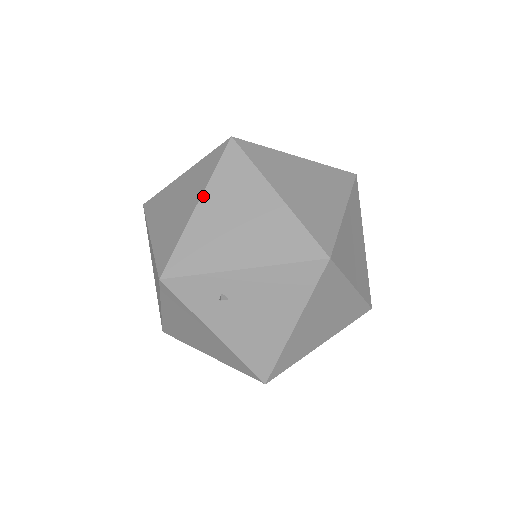
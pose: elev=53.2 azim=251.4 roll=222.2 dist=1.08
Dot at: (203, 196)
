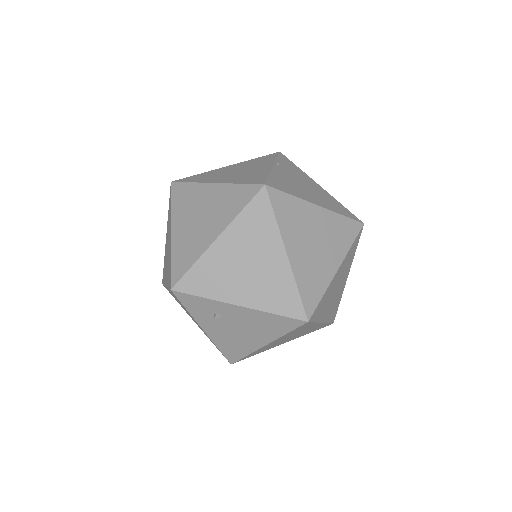
Dot at: (224, 232)
